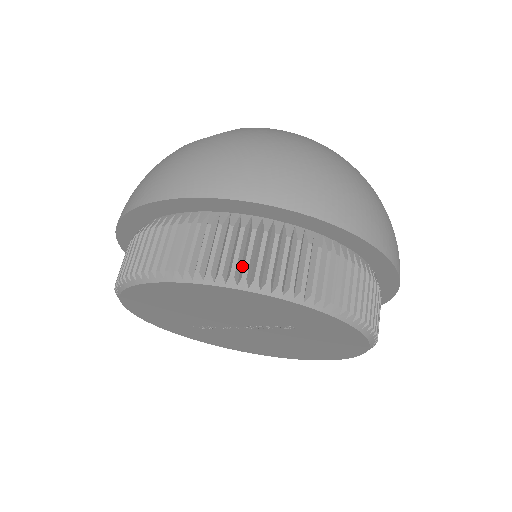
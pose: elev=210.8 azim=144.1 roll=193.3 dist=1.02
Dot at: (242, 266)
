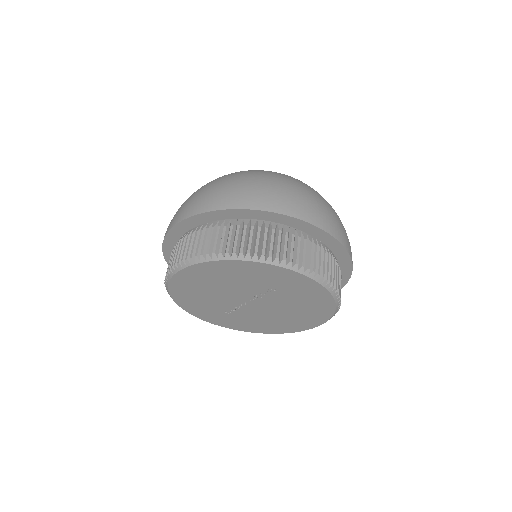
Dot at: (220, 247)
